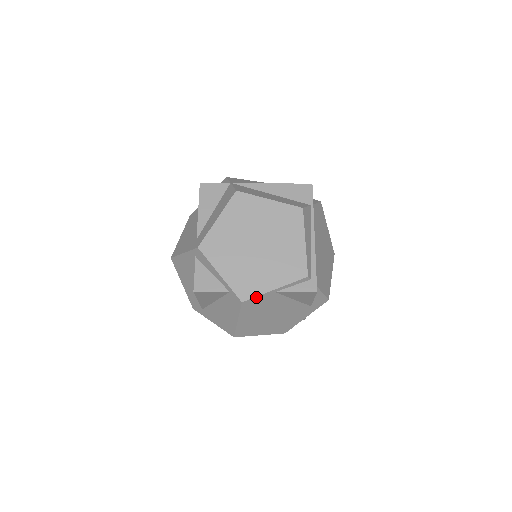
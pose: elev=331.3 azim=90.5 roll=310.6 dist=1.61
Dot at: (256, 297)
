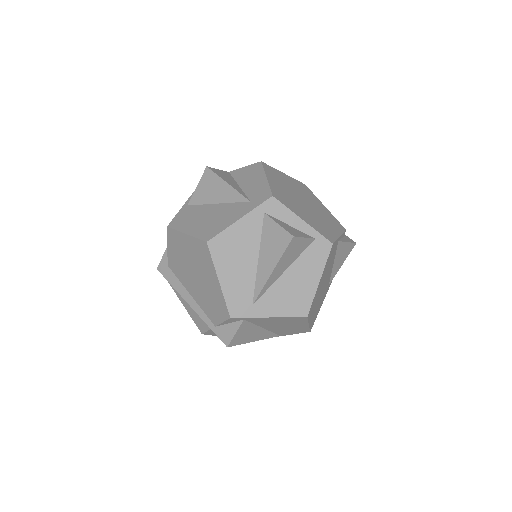
Dot at: (335, 241)
